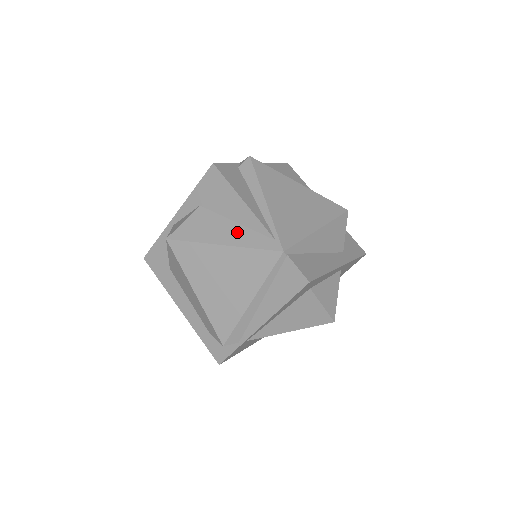
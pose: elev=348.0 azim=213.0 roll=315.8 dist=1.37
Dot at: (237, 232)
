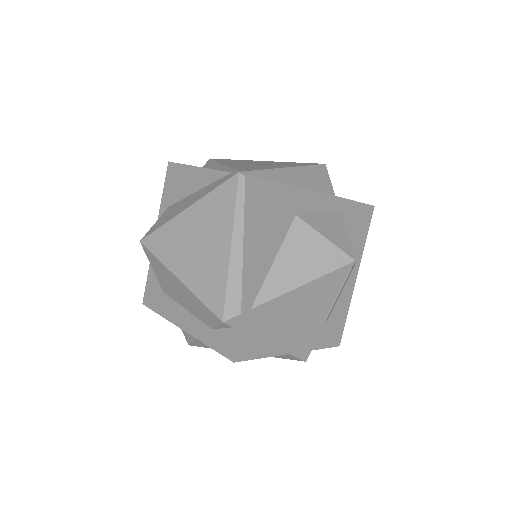
Dot at: (199, 194)
